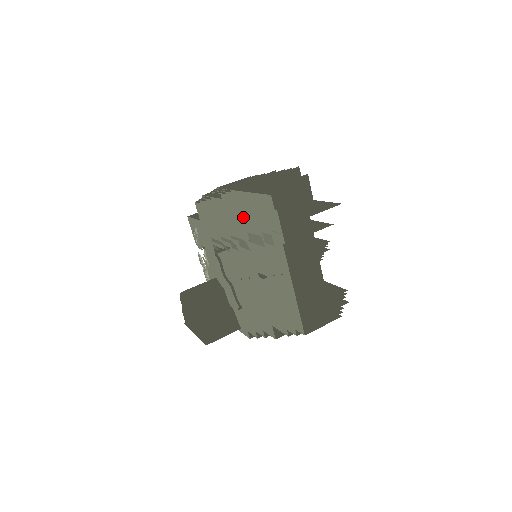
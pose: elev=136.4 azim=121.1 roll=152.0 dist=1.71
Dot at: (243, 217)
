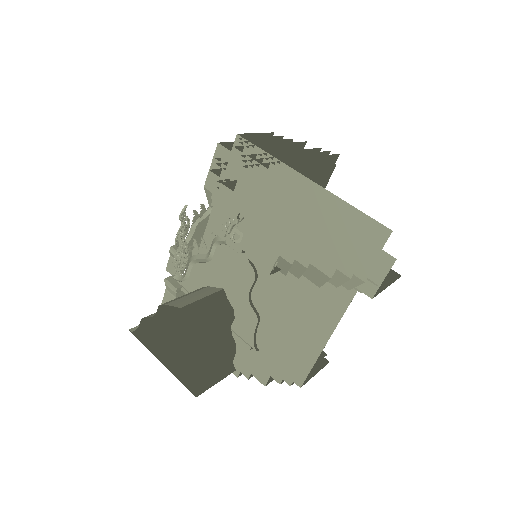
Dot at: occluded
